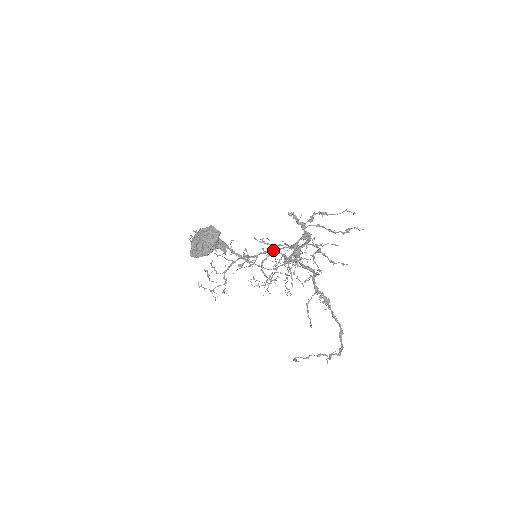
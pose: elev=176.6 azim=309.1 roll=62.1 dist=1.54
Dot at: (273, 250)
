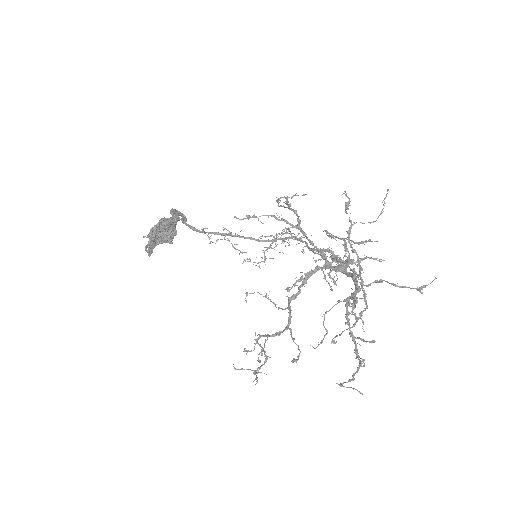
Dot at: (353, 375)
